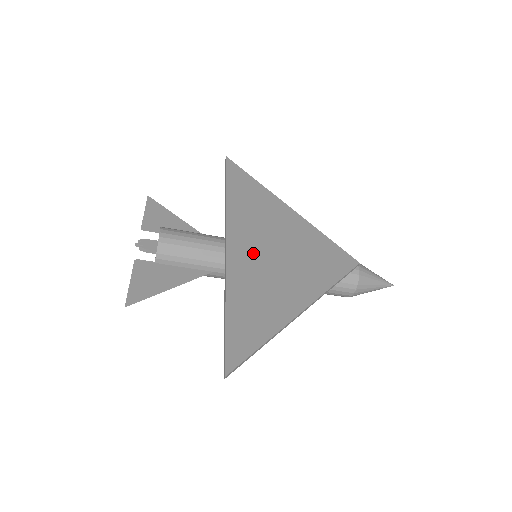
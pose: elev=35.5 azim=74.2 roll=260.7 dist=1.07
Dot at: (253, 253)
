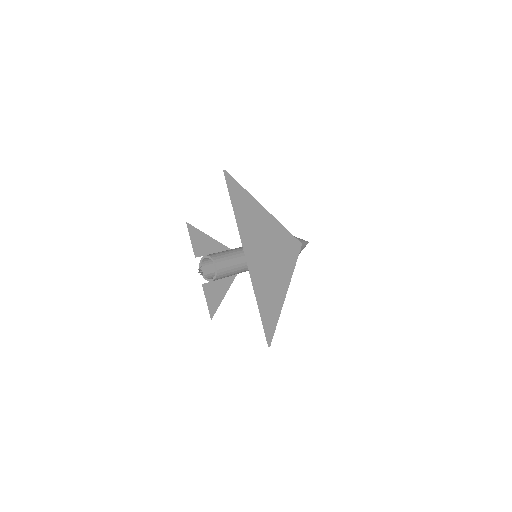
Dot at: (261, 262)
